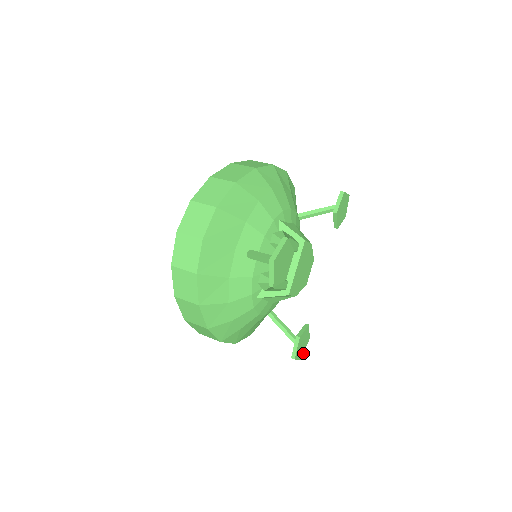
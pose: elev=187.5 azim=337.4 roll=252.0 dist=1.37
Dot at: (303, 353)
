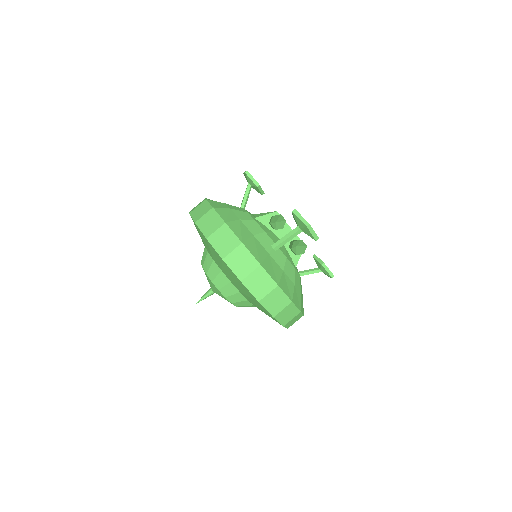
Dot at: occluded
